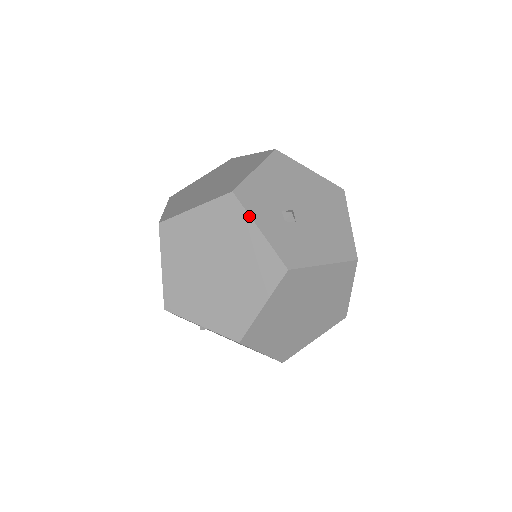
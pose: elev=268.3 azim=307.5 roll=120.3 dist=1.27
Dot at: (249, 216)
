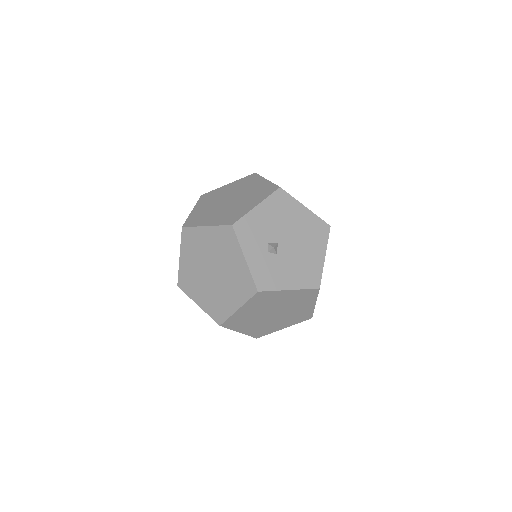
Dot at: (240, 246)
